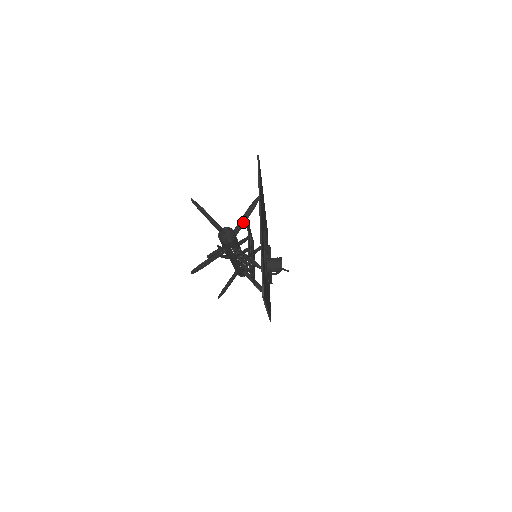
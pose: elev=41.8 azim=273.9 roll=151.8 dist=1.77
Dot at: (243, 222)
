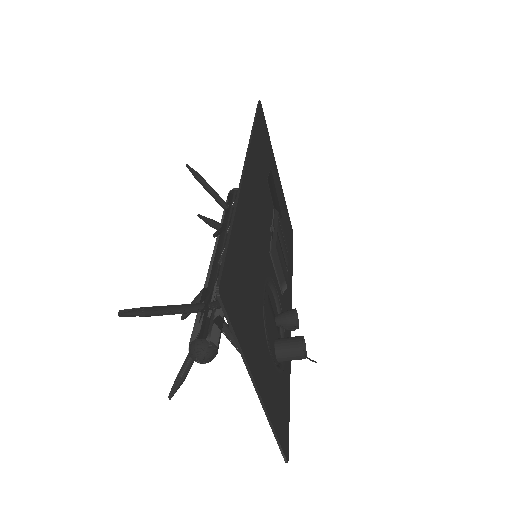
Dot at: occluded
